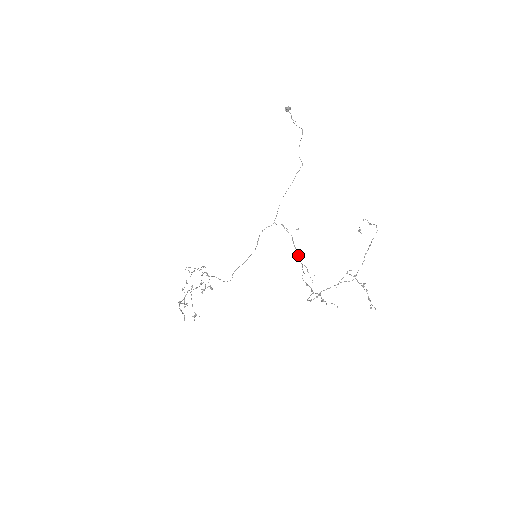
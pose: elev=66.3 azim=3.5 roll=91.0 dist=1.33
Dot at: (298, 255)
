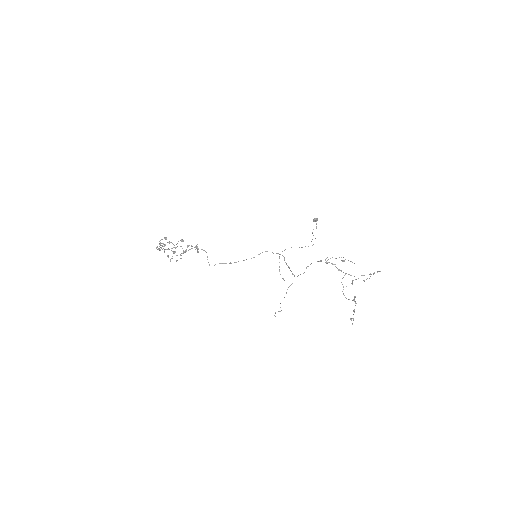
Dot at: (293, 274)
